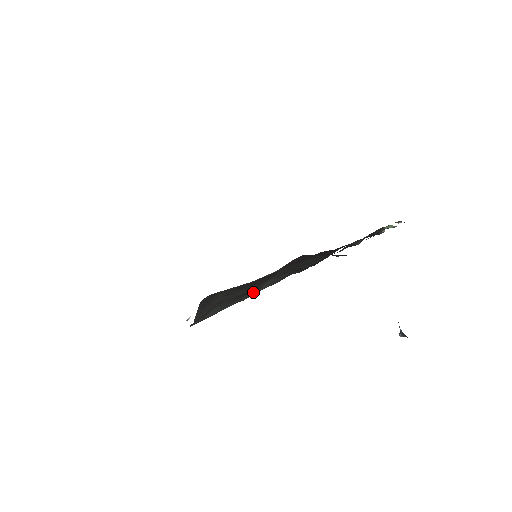
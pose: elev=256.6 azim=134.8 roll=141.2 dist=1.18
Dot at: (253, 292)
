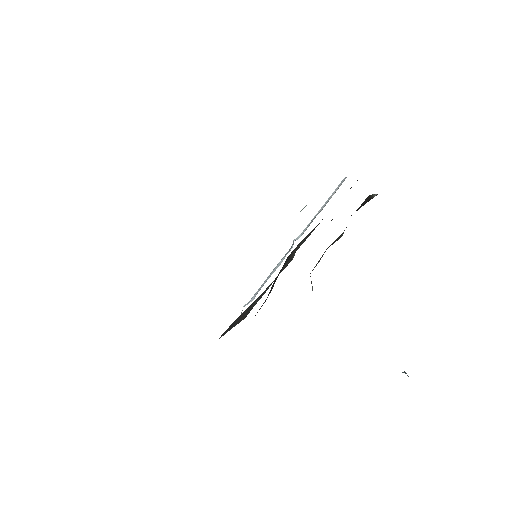
Dot at: (290, 260)
